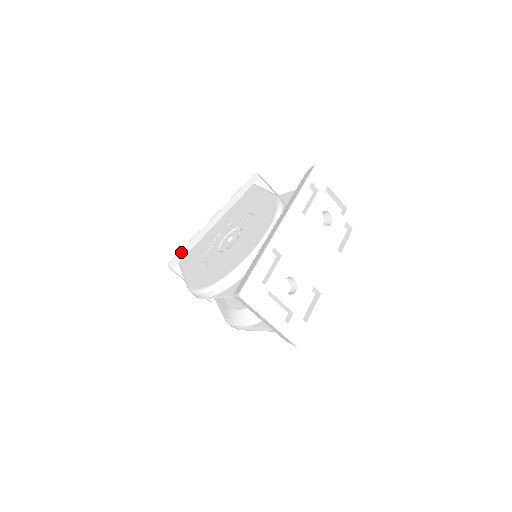
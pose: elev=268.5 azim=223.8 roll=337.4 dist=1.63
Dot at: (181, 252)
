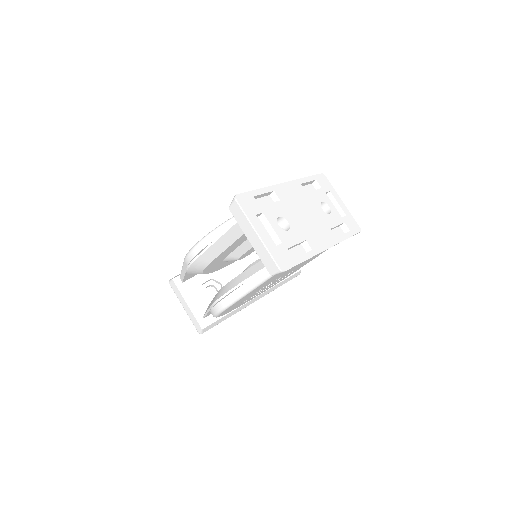
Dot at: occluded
